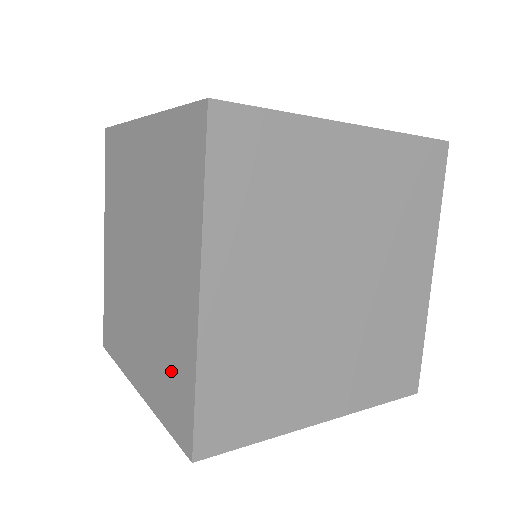
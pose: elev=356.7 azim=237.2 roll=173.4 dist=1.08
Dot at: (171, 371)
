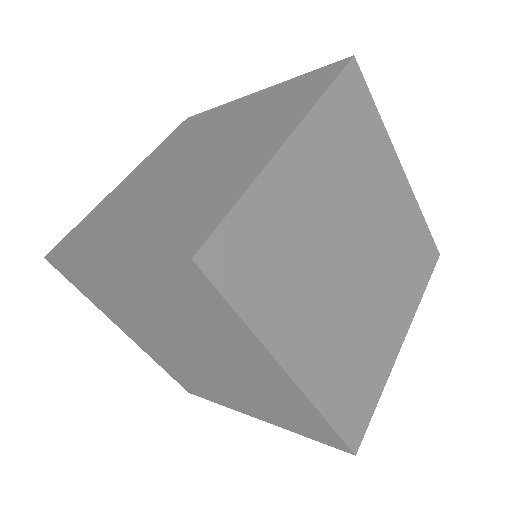
Dot at: (291, 413)
